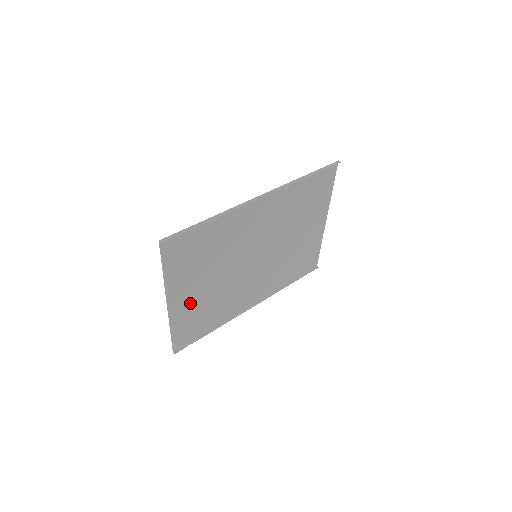
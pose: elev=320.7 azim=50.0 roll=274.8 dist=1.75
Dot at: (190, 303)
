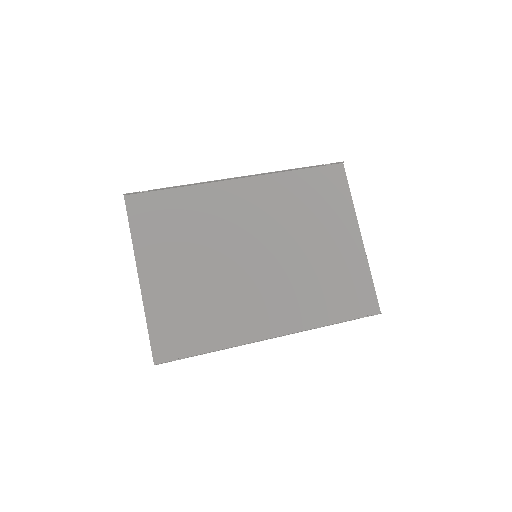
Dot at: (170, 292)
